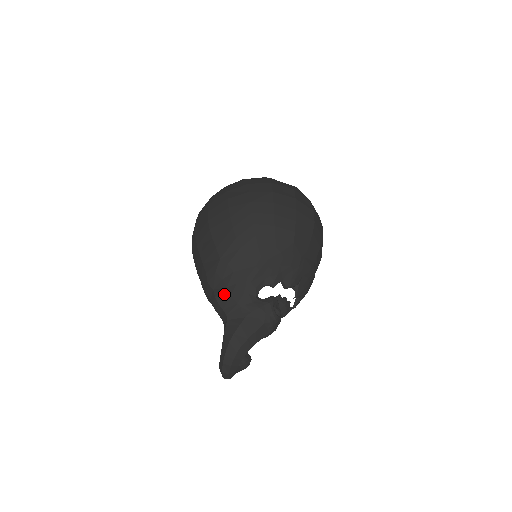
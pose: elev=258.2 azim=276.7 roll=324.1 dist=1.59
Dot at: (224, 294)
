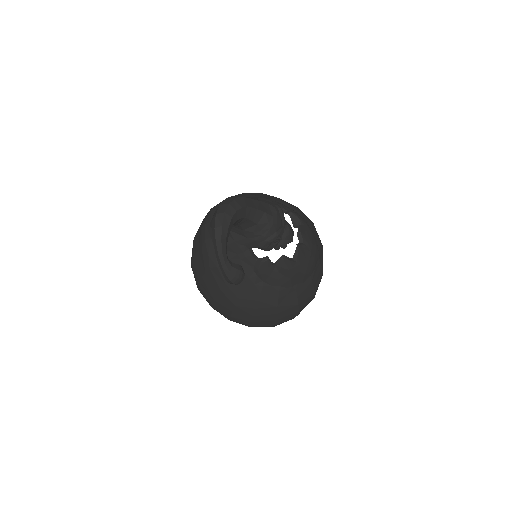
Dot at: occluded
